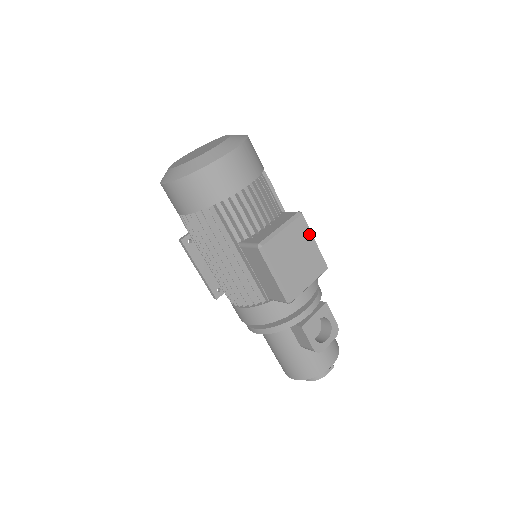
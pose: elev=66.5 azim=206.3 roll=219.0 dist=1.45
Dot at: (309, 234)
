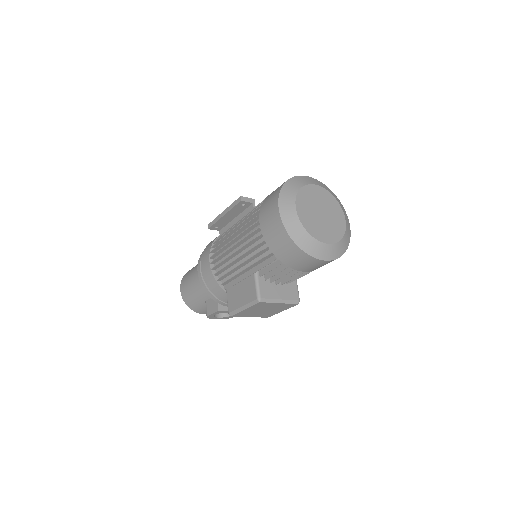
Dot at: (286, 309)
